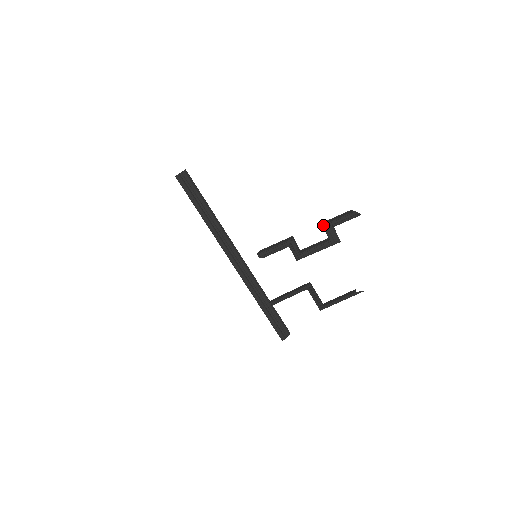
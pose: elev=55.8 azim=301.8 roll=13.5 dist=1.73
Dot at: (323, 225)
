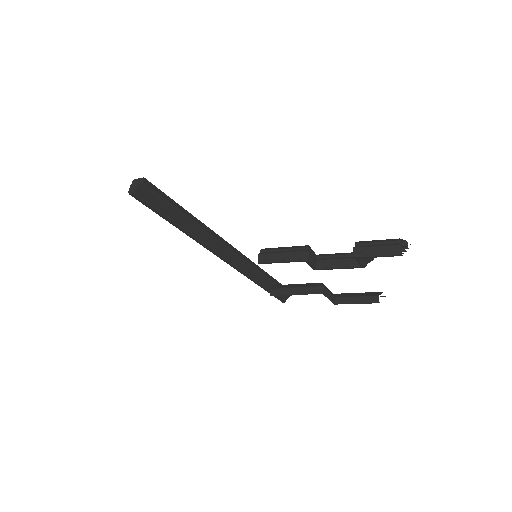
Dot at: (354, 256)
